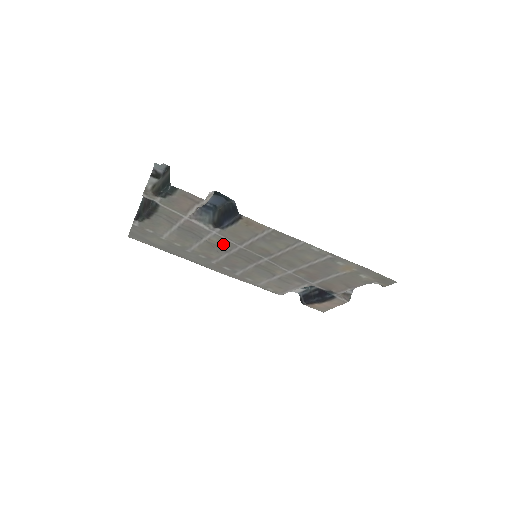
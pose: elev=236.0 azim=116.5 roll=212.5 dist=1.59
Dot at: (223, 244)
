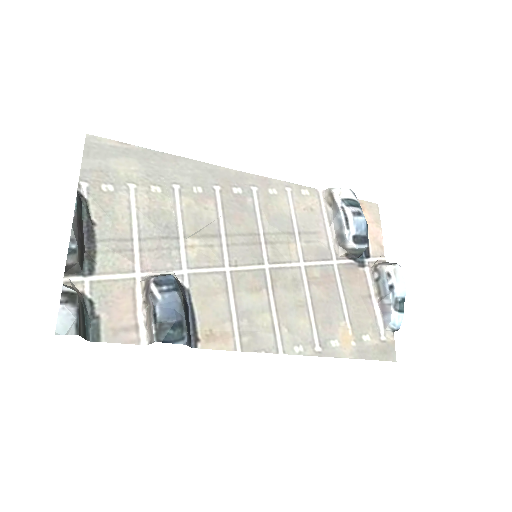
Dot at: (207, 251)
